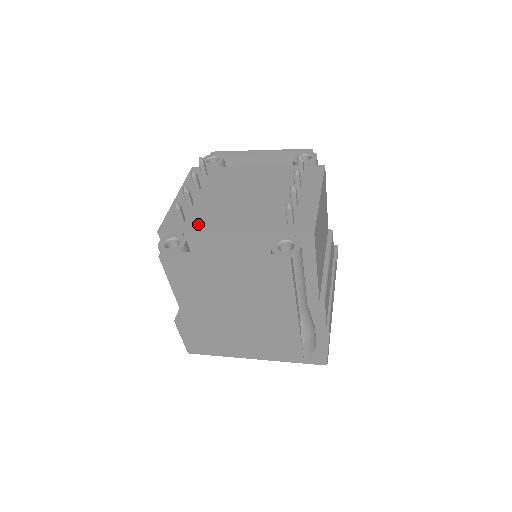
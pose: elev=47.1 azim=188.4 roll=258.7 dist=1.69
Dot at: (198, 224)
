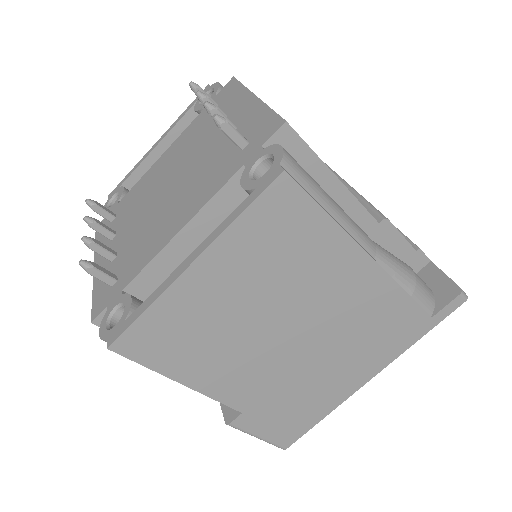
Dot at: (134, 264)
